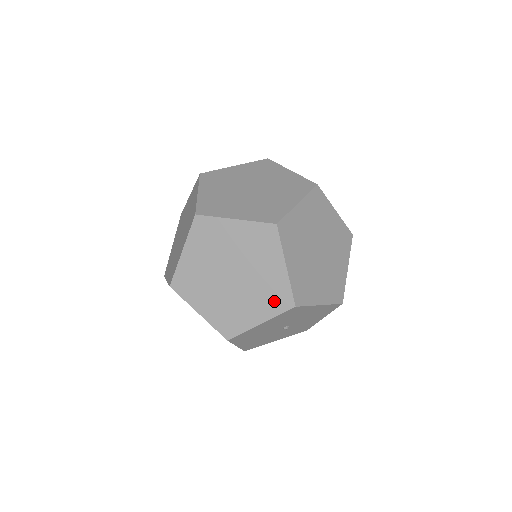
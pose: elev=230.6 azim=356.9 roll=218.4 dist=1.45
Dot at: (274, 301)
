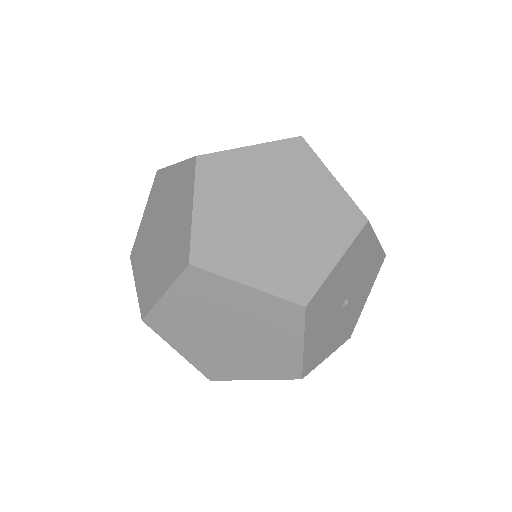
Dot at: (341, 224)
